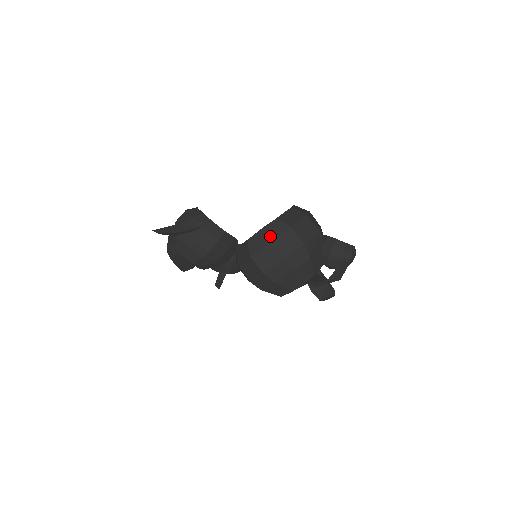
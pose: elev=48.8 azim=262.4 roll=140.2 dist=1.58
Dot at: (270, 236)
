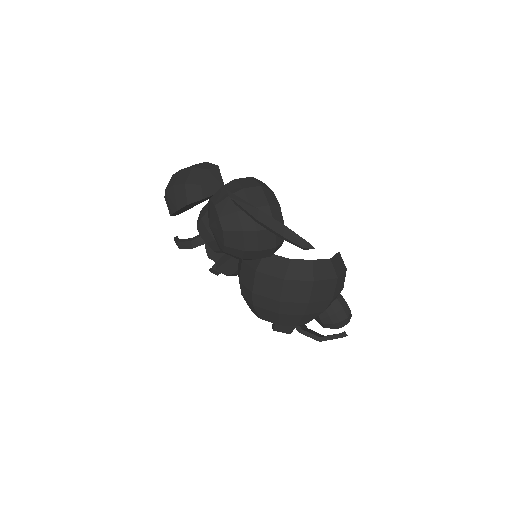
Dot at: (316, 274)
